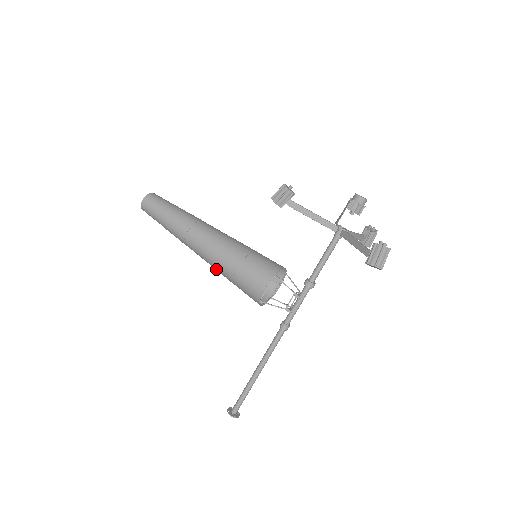
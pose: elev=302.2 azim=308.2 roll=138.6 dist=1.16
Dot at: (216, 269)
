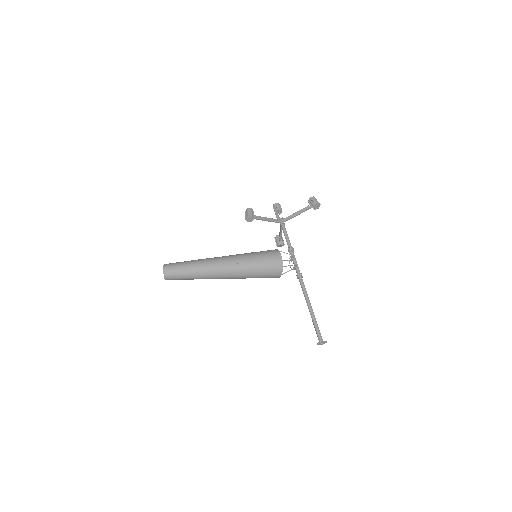
Dot at: (245, 271)
